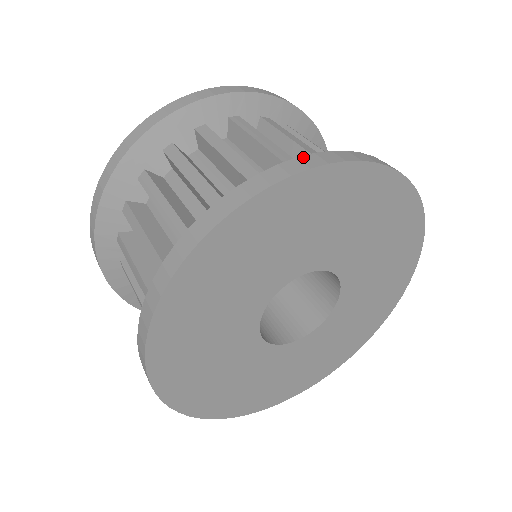
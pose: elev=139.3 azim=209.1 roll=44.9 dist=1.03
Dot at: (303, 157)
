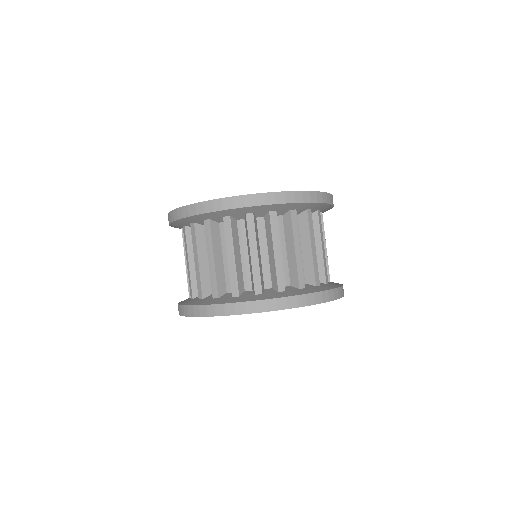
Dot at: (279, 299)
